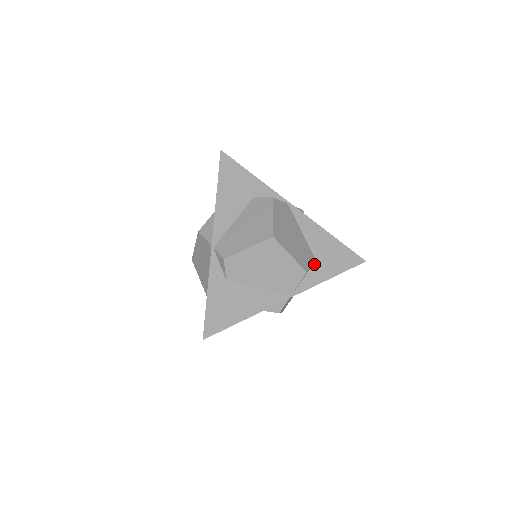
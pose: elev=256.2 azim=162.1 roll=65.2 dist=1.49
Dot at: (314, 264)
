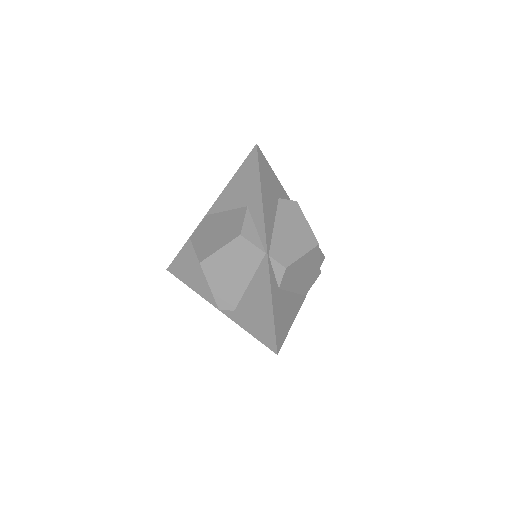
Dot at: occluded
